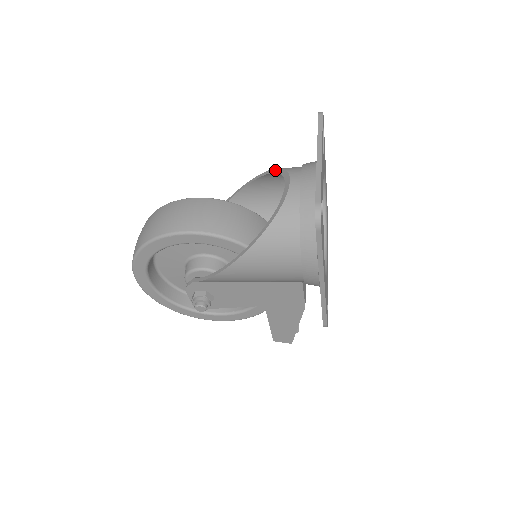
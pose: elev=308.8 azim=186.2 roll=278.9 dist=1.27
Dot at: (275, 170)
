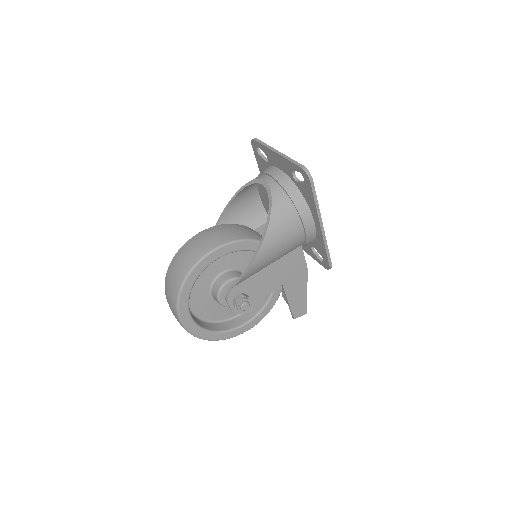
Dot at: (244, 186)
